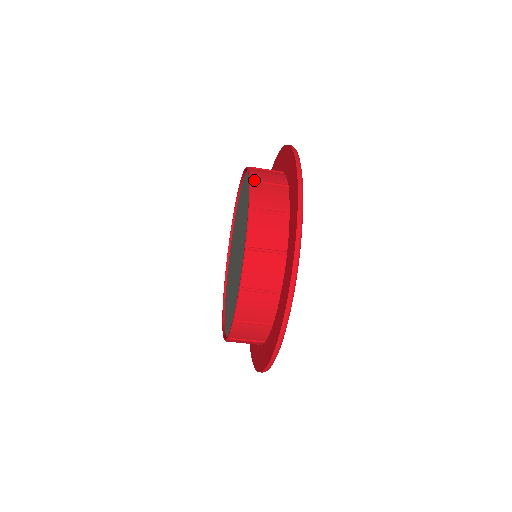
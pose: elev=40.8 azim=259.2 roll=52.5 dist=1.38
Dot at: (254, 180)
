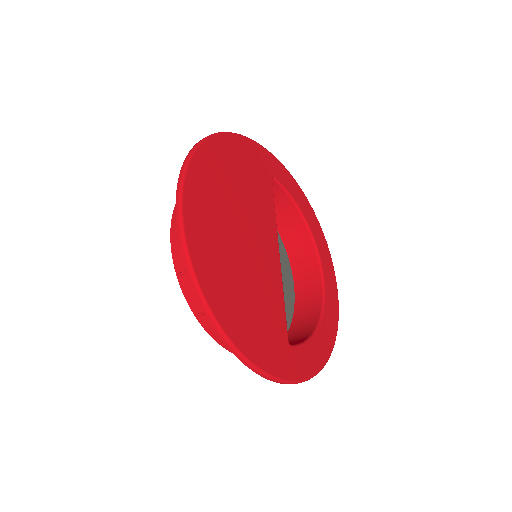
Dot at: occluded
